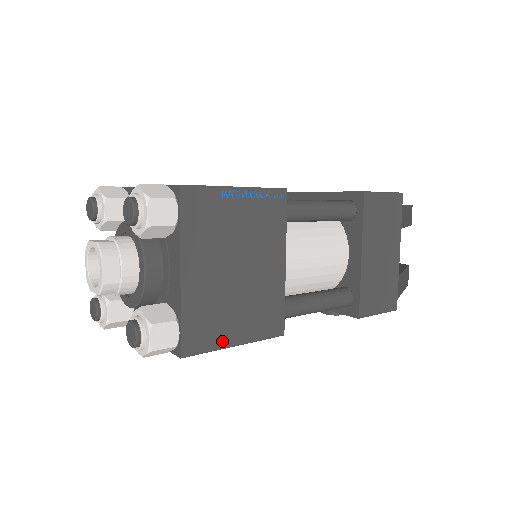
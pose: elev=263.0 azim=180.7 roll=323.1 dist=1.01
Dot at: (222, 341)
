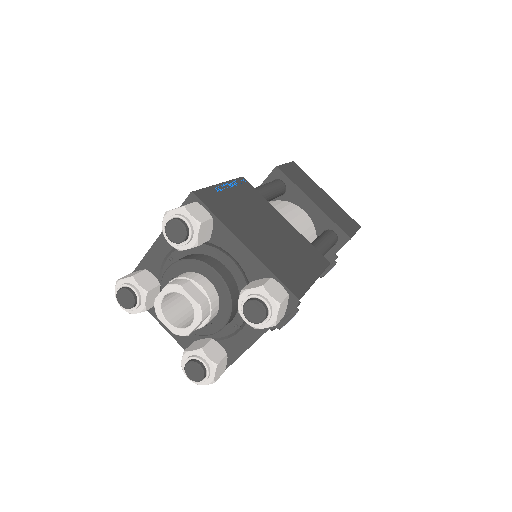
Dot at: (307, 280)
